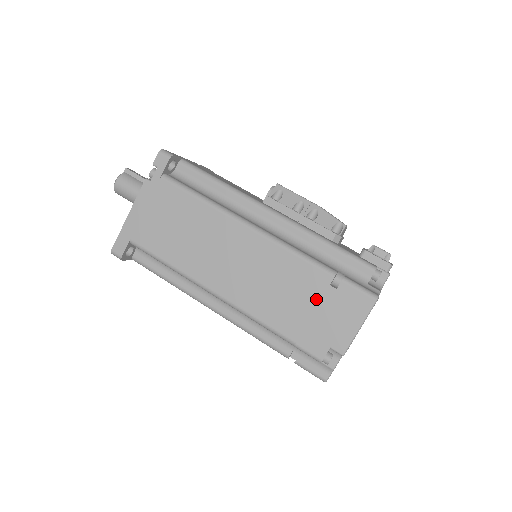
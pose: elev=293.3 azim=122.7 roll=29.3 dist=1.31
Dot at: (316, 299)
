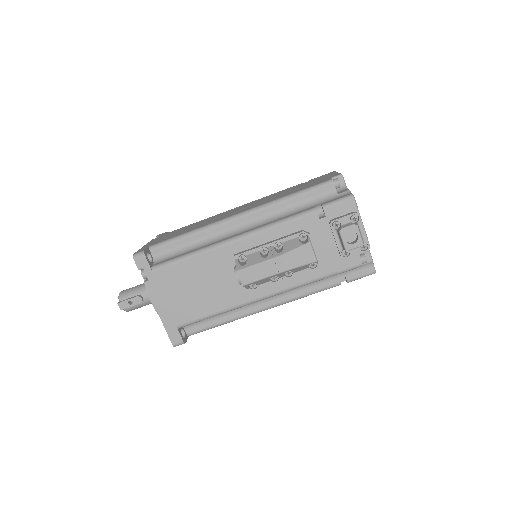
Dot at: occluded
